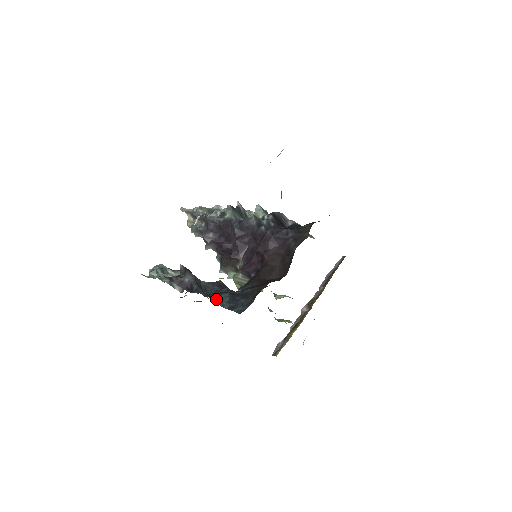
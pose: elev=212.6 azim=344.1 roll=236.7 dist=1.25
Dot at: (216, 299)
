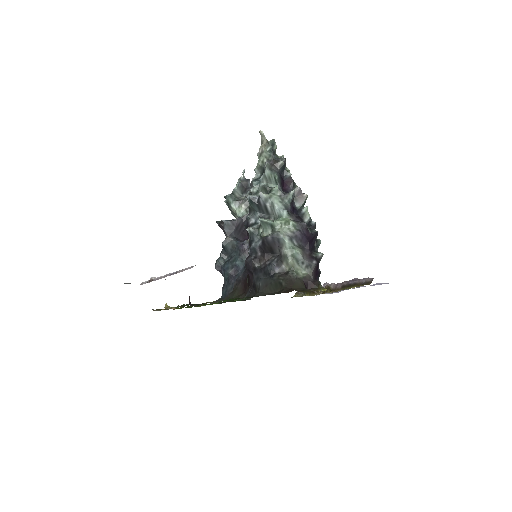
Dot at: (222, 271)
